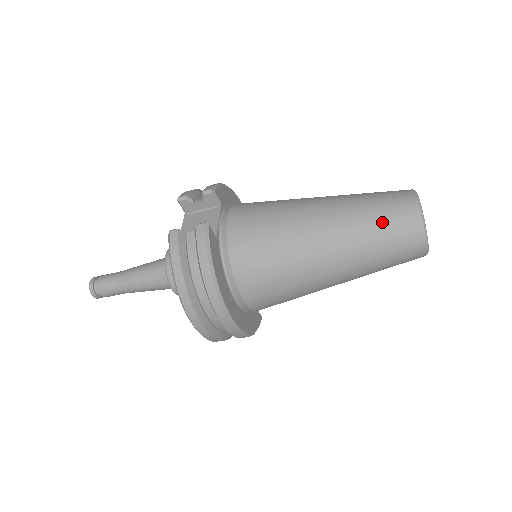
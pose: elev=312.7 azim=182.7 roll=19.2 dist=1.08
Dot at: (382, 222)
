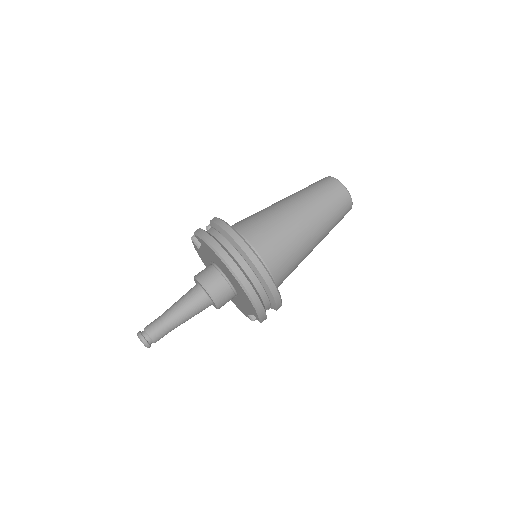
Dot at: (315, 186)
